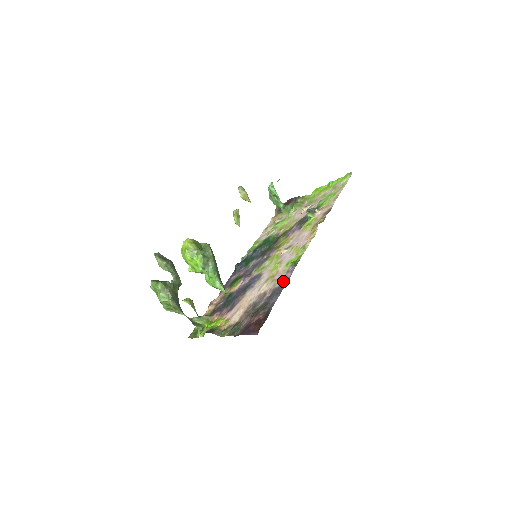
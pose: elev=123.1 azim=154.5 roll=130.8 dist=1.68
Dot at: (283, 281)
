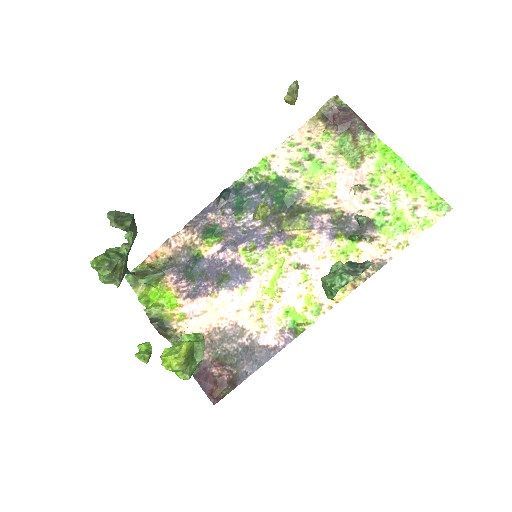
Dot at: (271, 345)
